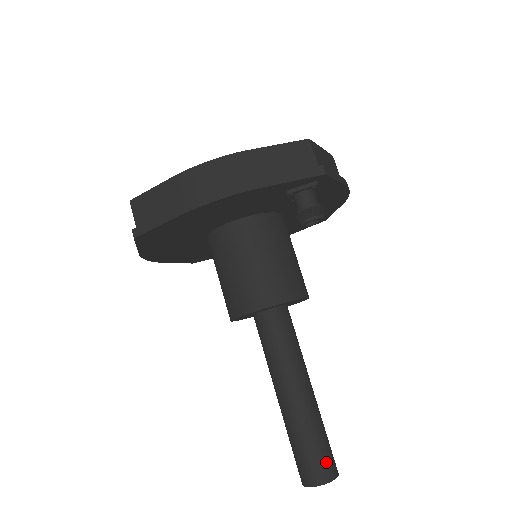
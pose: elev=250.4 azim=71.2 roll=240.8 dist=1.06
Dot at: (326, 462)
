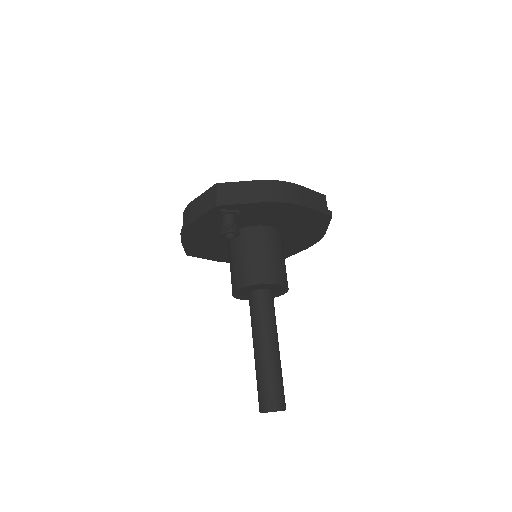
Dot at: (265, 398)
